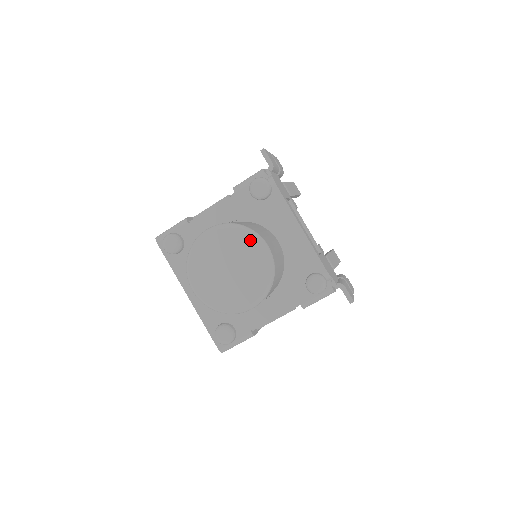
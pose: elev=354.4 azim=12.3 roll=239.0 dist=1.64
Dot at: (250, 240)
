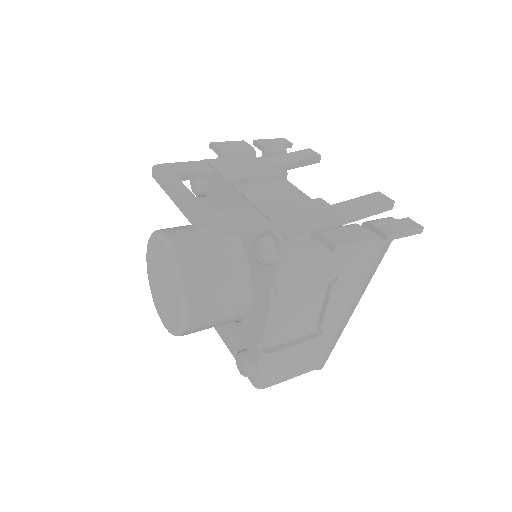
Dot at: (157, 242)
